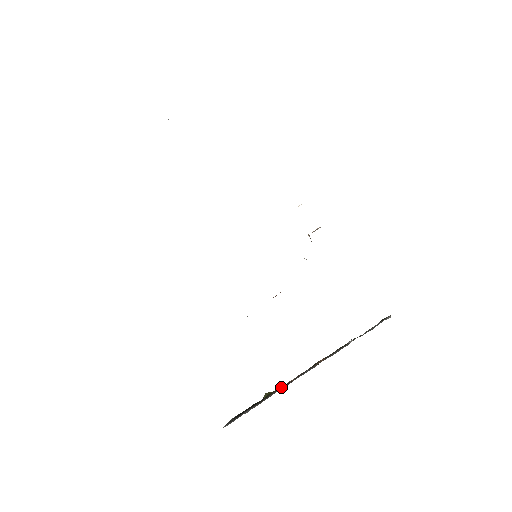
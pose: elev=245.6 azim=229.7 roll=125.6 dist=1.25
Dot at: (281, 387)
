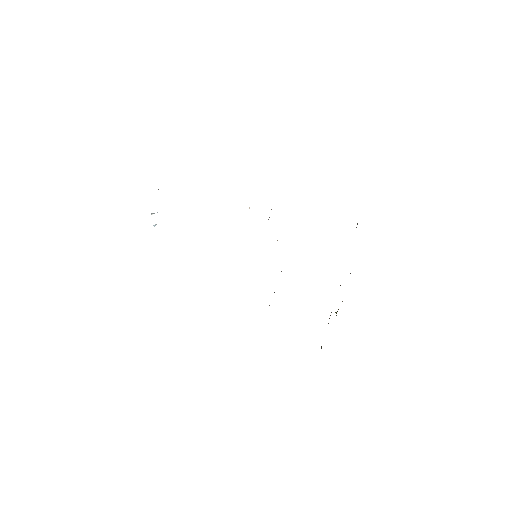
Dot at: occluded
